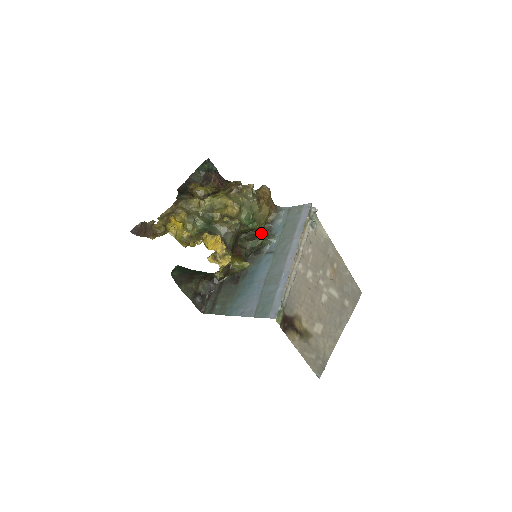
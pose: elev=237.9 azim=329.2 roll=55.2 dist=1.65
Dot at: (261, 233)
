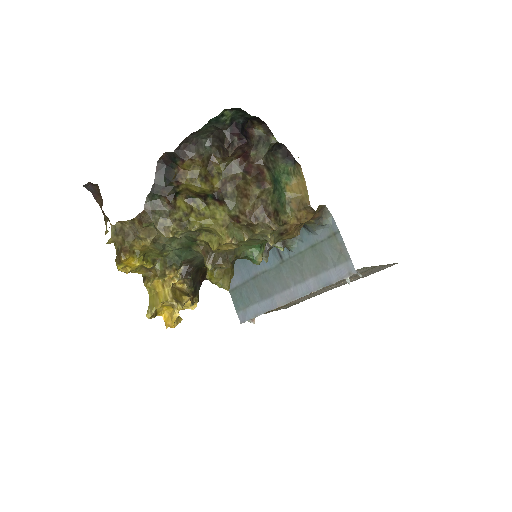
Dot at: occluded
